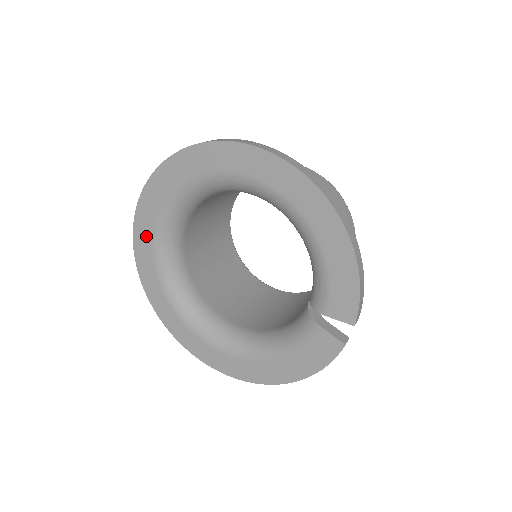
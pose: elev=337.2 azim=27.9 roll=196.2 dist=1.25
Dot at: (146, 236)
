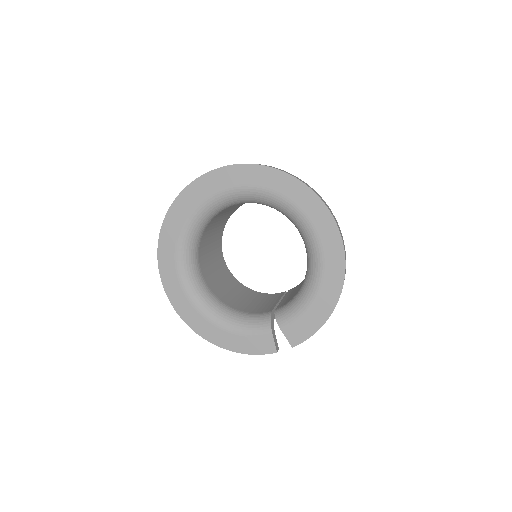
Dot at: (206, 190)
